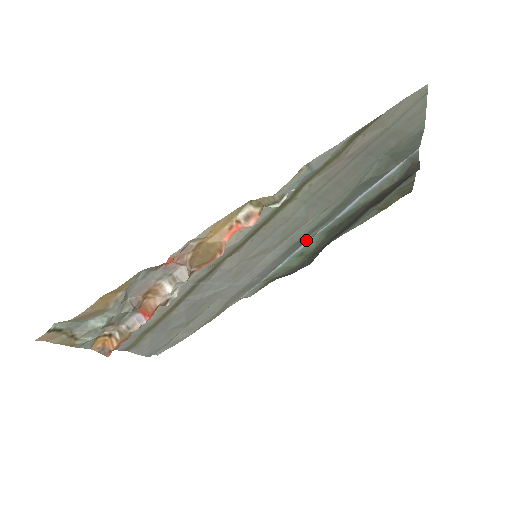
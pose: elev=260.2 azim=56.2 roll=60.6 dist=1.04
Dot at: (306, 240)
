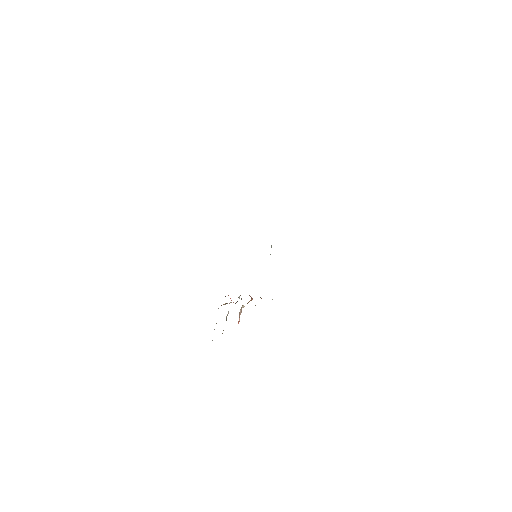
Dot at: occluded
